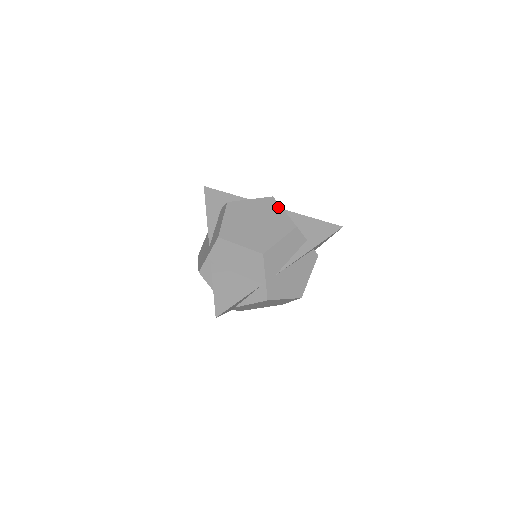
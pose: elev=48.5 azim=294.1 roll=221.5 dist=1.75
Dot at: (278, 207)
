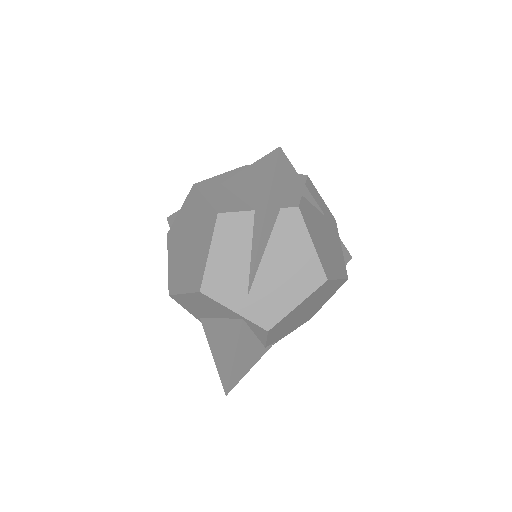
Dot at: (199, 197)
